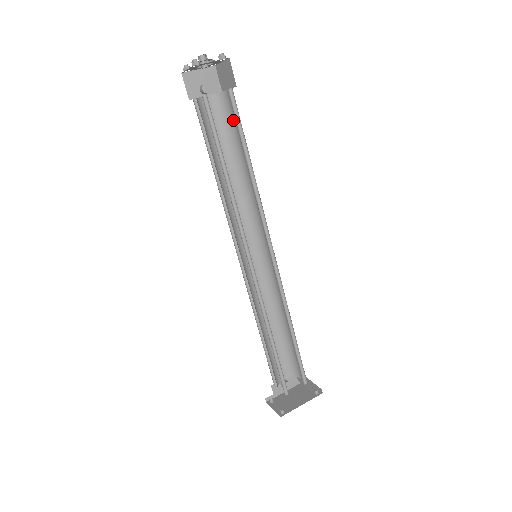
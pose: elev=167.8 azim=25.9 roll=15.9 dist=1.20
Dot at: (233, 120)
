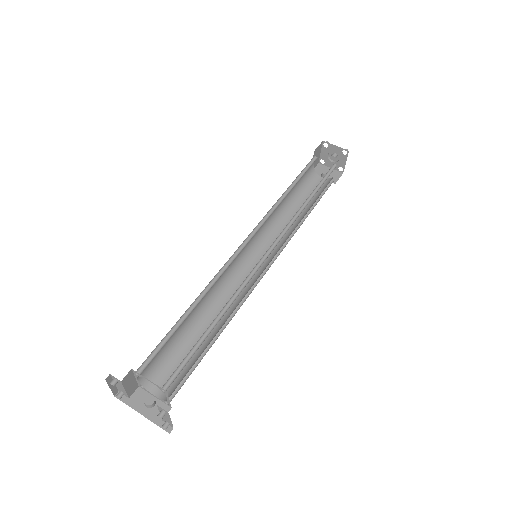
Dot at: occluded
